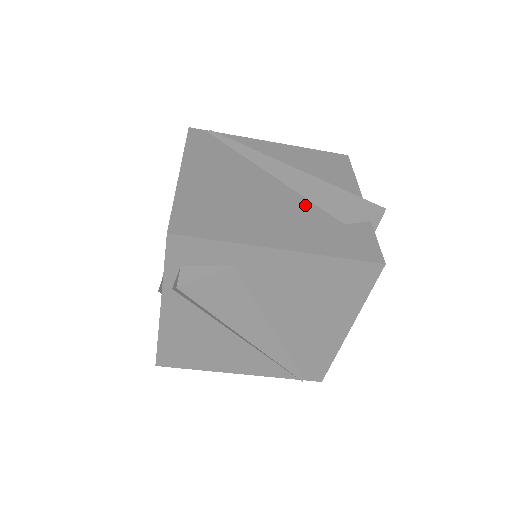
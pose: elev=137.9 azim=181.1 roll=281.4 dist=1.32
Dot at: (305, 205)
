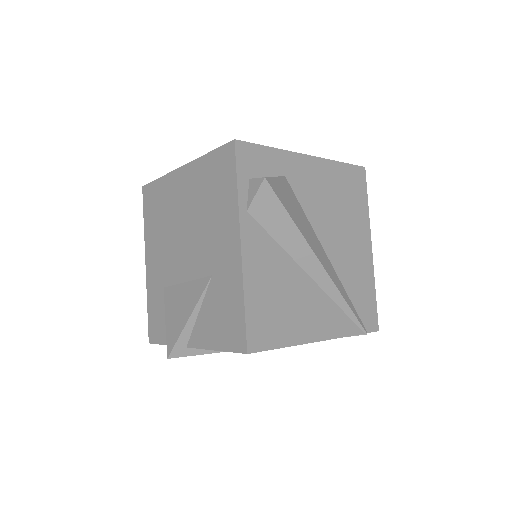
Dot at: occluded
